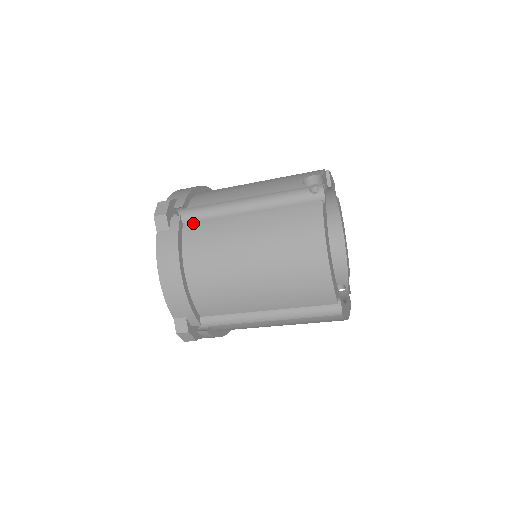
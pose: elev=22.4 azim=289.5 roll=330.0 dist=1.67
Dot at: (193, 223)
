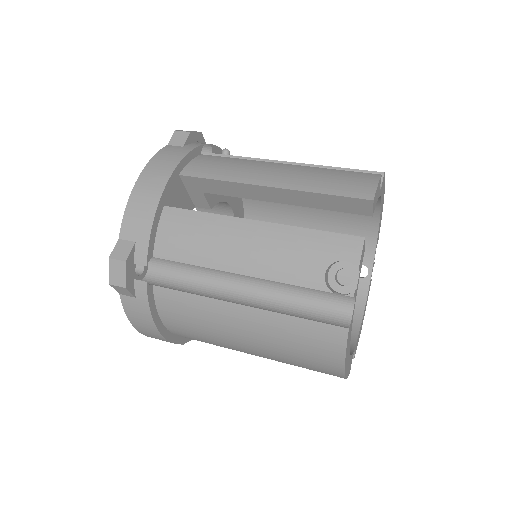
Dot at: (166, 290)
